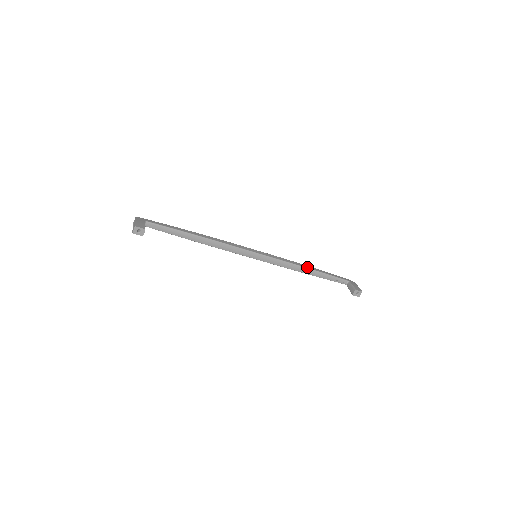
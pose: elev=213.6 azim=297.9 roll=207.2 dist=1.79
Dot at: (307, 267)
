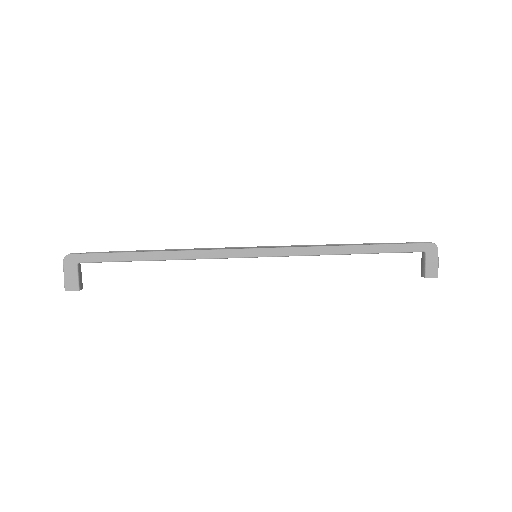
Dot at: (346, 252)
